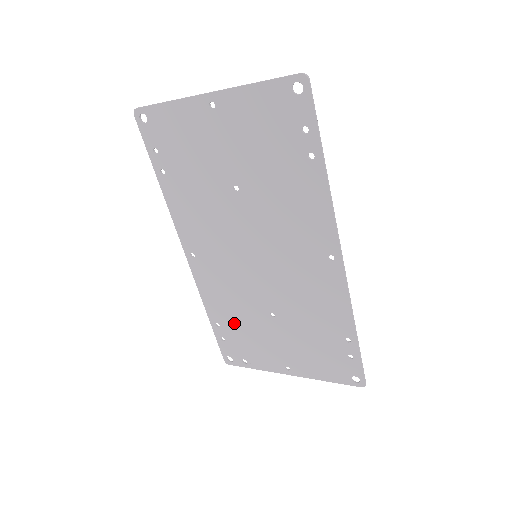
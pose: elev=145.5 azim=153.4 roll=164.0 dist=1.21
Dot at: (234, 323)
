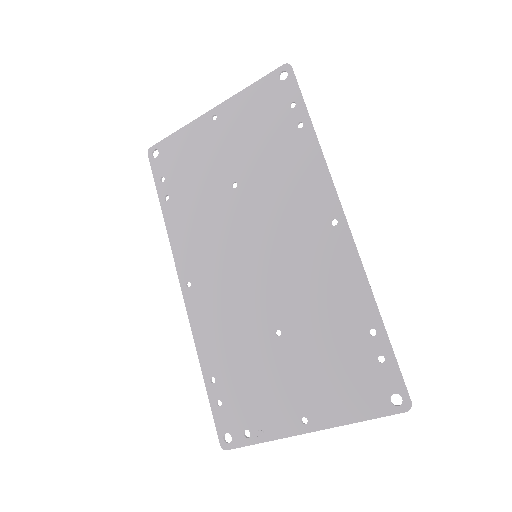
Dot at: (233, 367)
